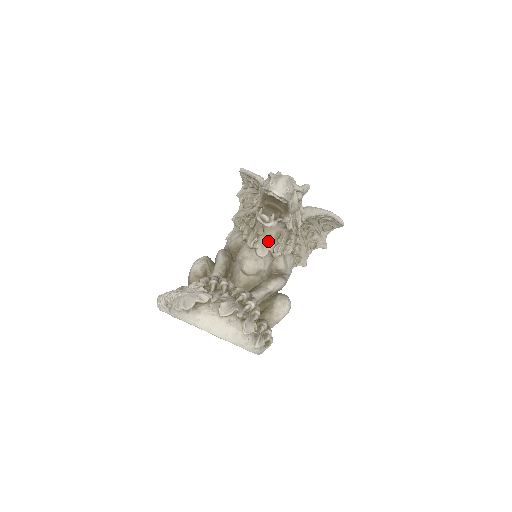
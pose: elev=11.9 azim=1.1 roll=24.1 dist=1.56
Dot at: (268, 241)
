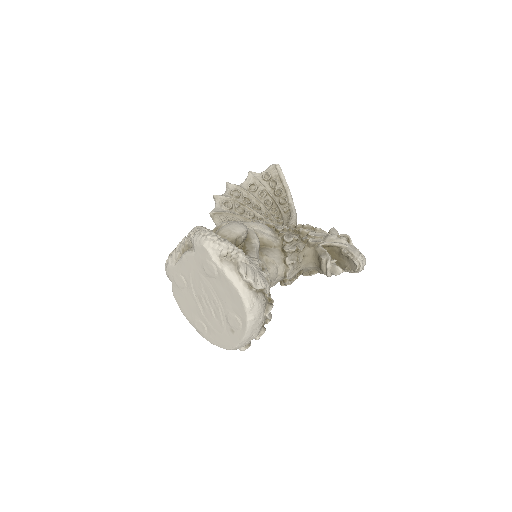
Dot at: (296, 270)
